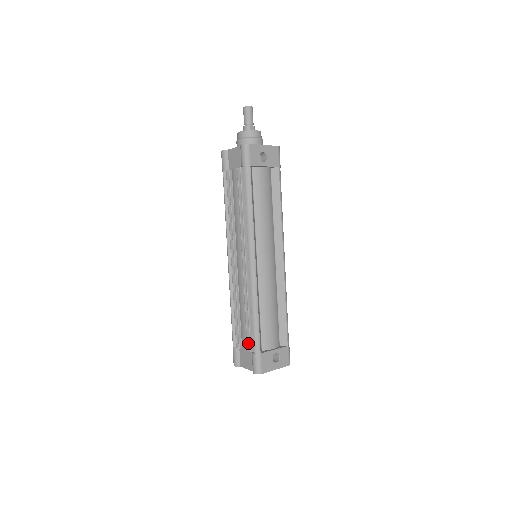
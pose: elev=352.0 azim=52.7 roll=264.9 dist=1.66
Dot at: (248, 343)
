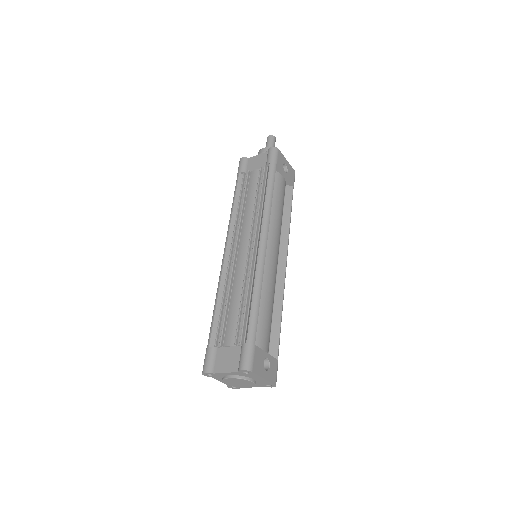
Dot at: (237, 335)
